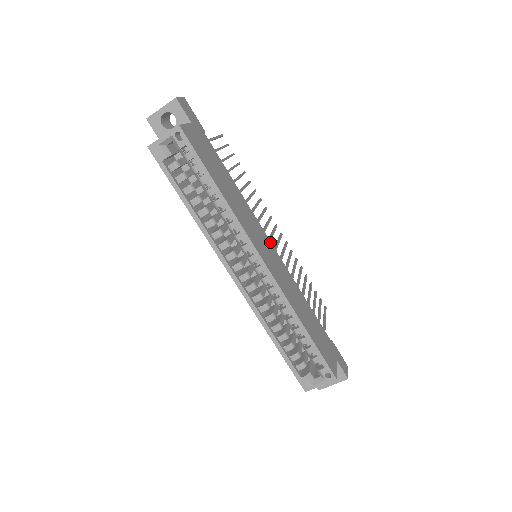
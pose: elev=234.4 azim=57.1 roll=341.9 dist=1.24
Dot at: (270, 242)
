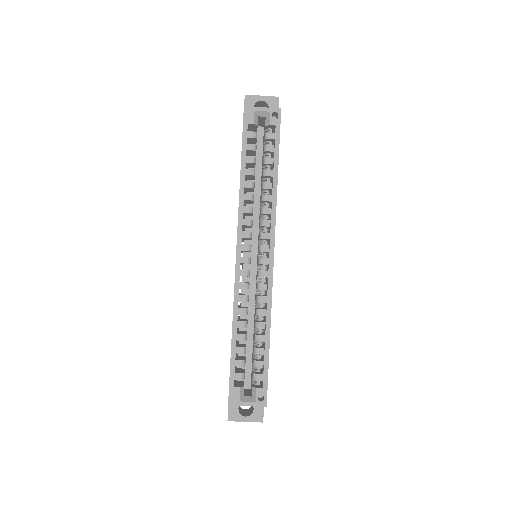
Dot at: occluded
